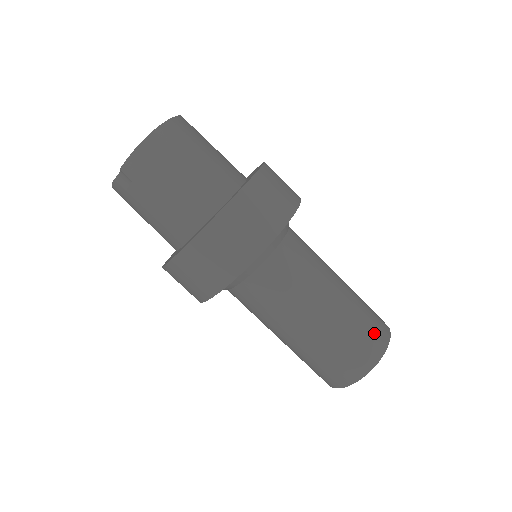
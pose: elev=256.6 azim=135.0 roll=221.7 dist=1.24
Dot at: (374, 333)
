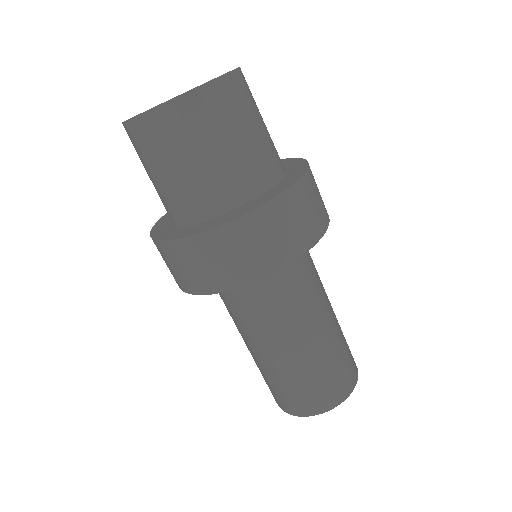
Dot at: occluded
